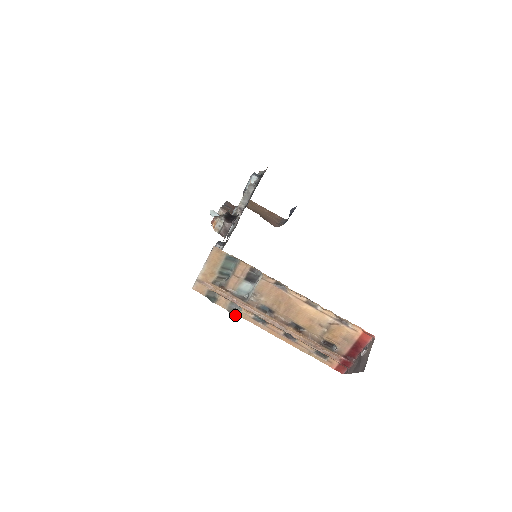
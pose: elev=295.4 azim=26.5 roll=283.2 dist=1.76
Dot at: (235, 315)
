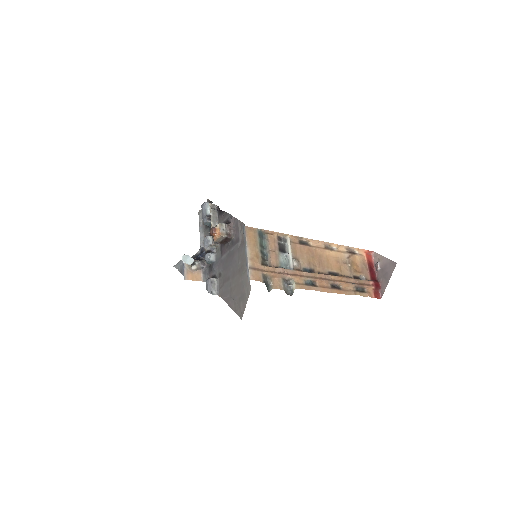
Dot at: (290, 295)
